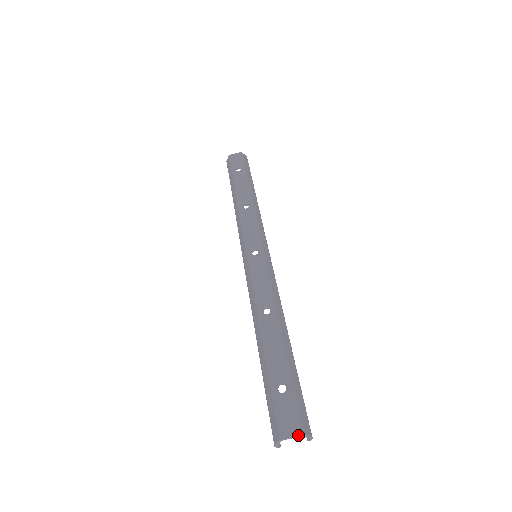
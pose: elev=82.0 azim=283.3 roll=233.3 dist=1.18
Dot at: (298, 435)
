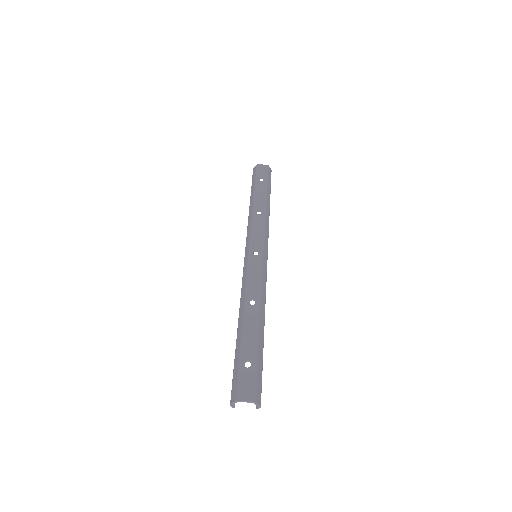
Dot at: (250, 401)
